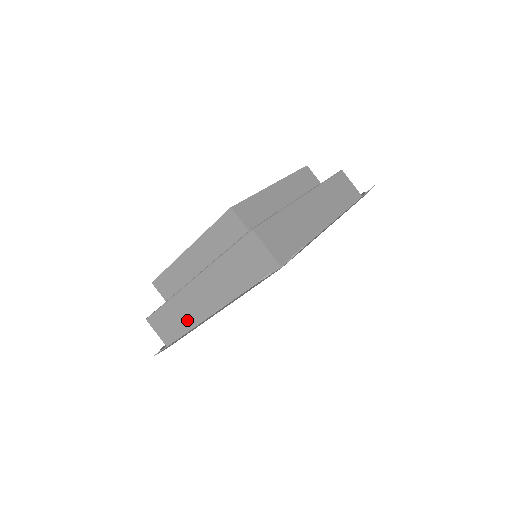
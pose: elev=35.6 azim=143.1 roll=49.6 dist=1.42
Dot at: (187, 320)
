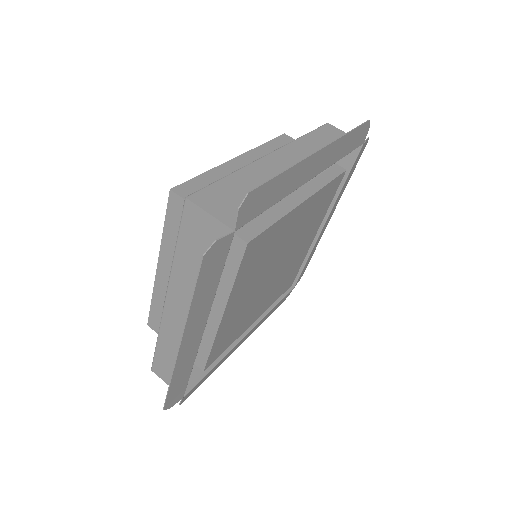
Dot at: occluded
